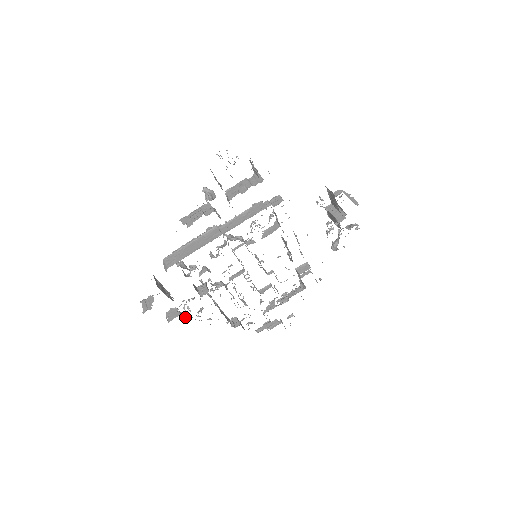
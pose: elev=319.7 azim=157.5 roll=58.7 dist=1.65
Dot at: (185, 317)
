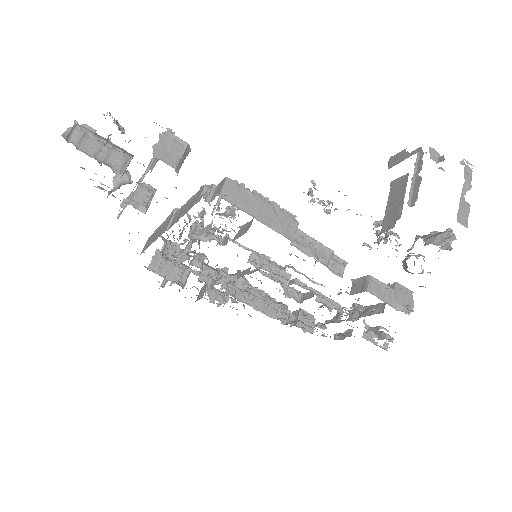
Dot at: (222, 297)
